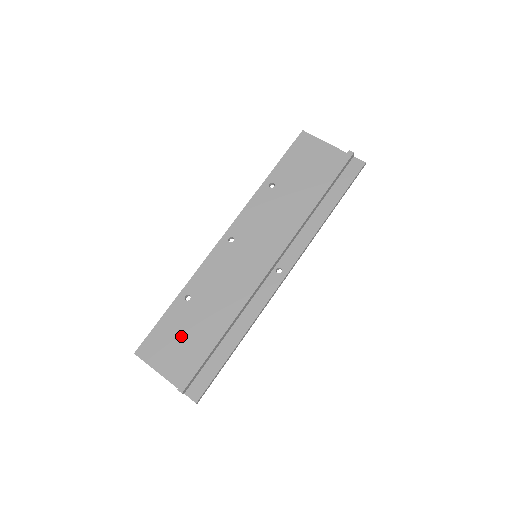
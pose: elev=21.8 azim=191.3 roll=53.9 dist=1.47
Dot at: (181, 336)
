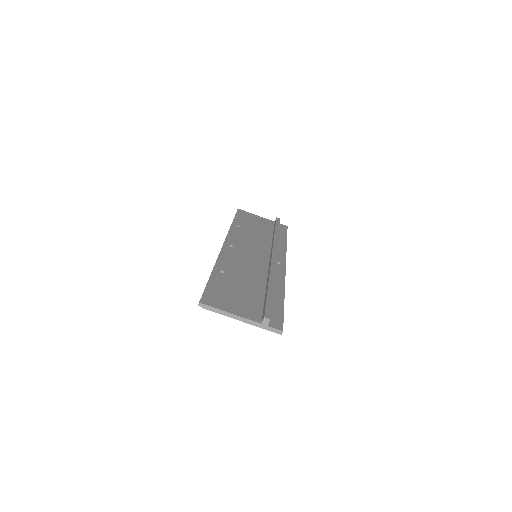
Dot at: (235, 292)
